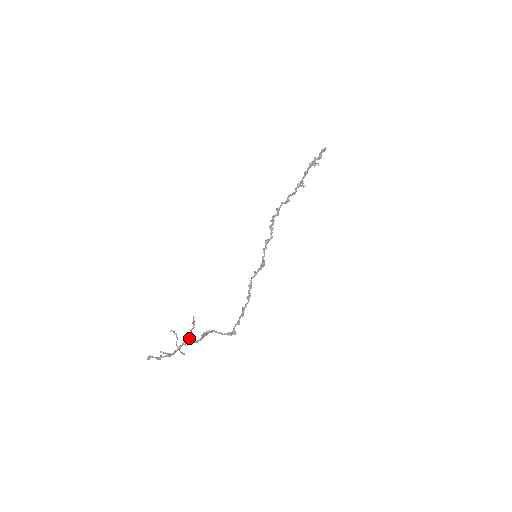
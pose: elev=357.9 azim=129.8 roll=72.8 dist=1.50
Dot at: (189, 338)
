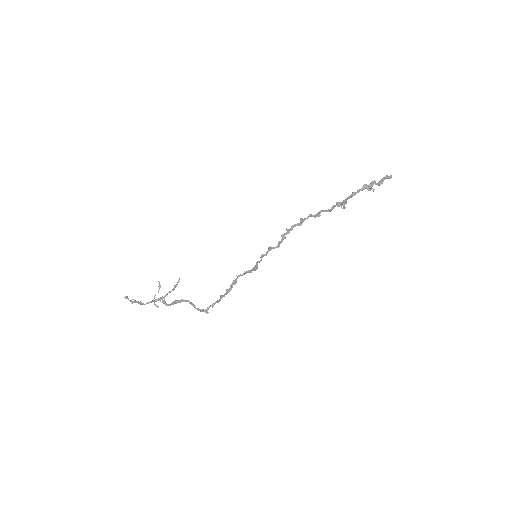
Dot at: (163, 298)
